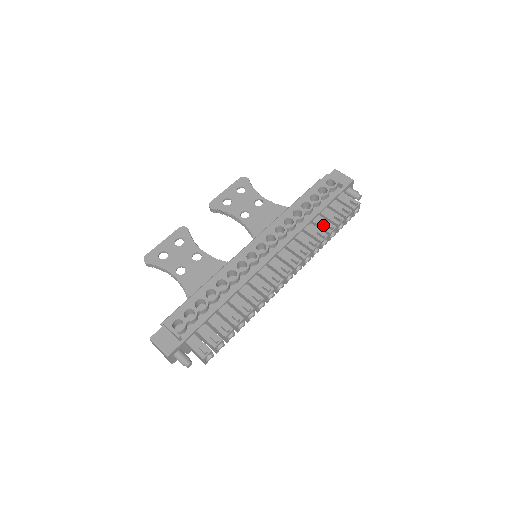
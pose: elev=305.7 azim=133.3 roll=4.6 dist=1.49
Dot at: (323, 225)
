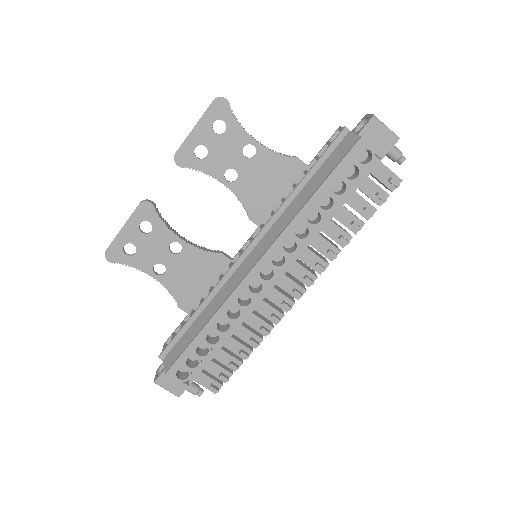
Dot at: (347, 222)
